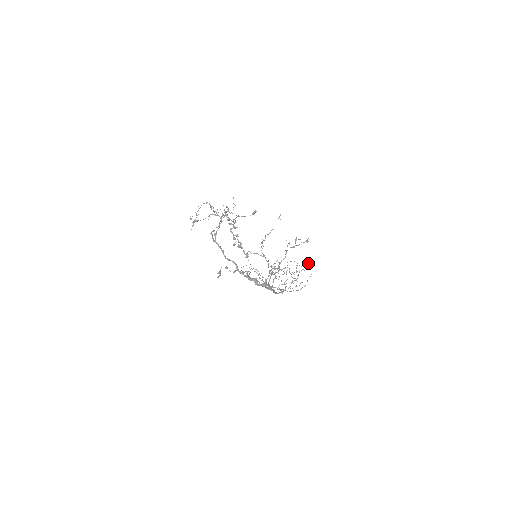
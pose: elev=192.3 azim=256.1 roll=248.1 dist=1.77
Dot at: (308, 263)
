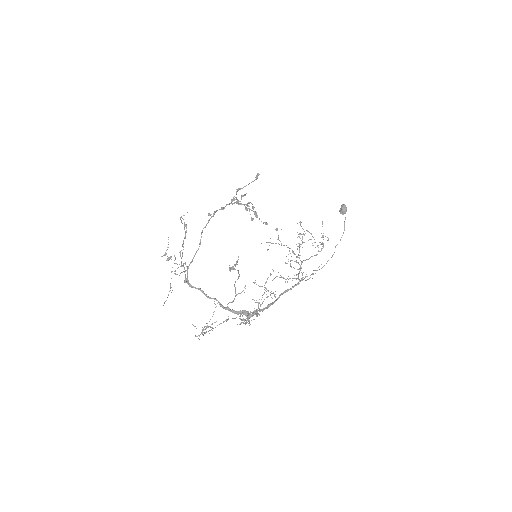
Dot at: (341, 213)
